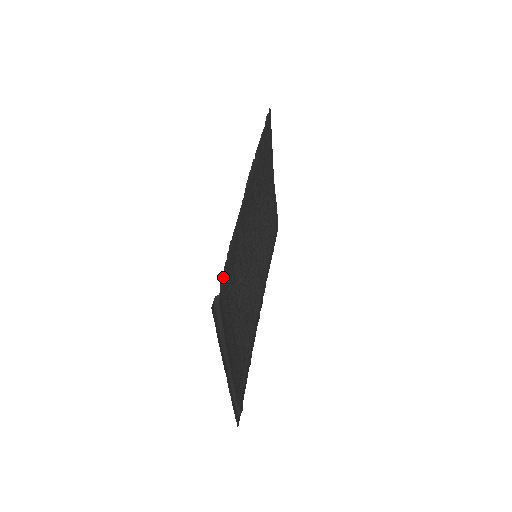
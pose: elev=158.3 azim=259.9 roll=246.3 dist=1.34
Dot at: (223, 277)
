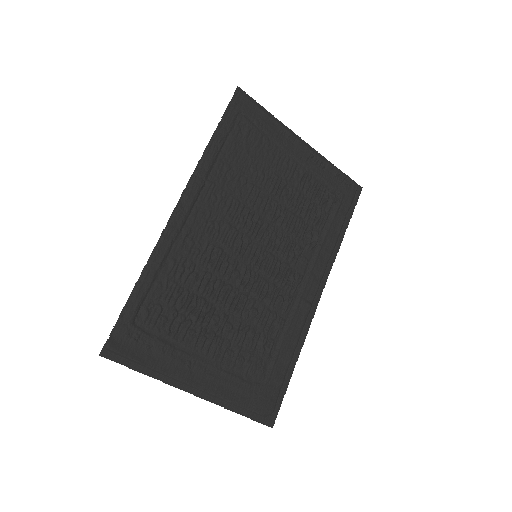
Dot at: (119, 322)
